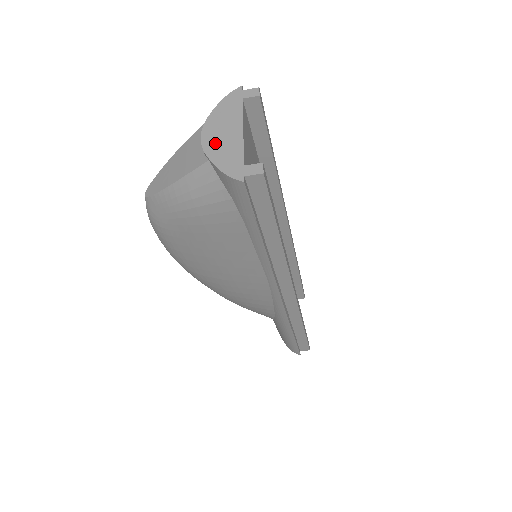
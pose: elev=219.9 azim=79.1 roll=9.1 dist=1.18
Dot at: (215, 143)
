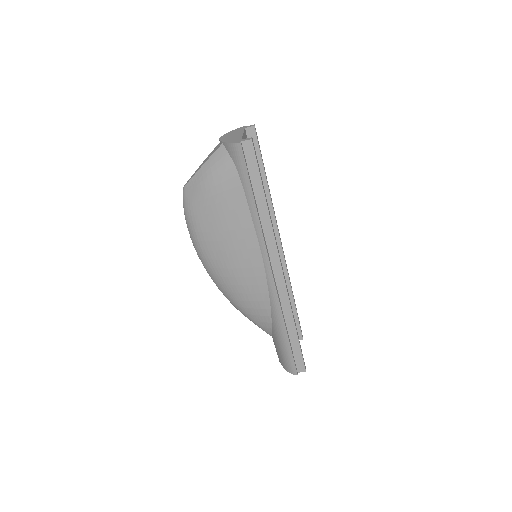
Dot at: (227, 138)
